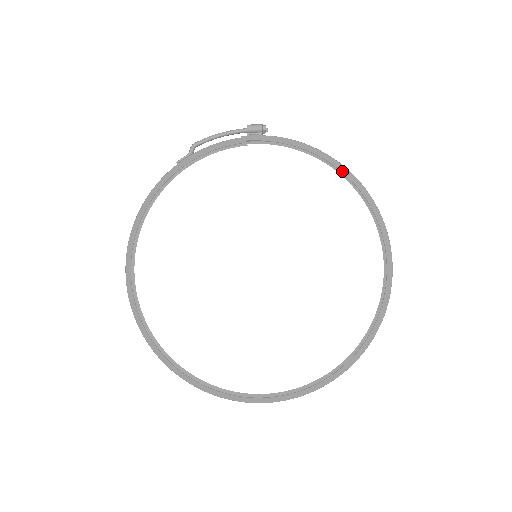
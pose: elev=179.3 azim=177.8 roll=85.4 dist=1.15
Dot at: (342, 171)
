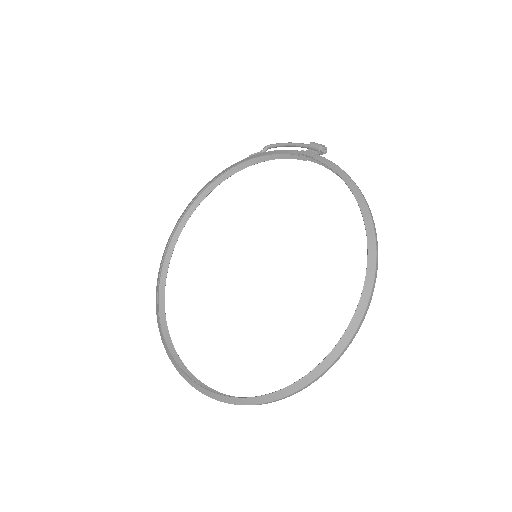
Dot at: (362, 211)
